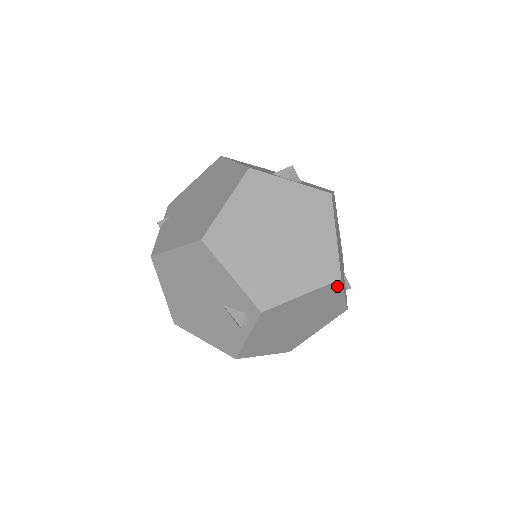
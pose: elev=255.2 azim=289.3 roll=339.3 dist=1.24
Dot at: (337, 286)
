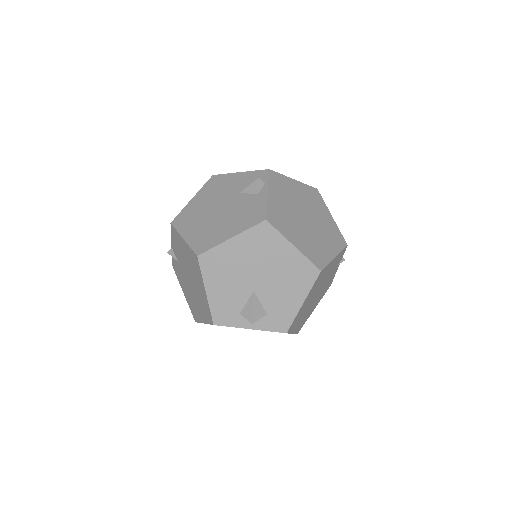
Dot at: (319, 196)
